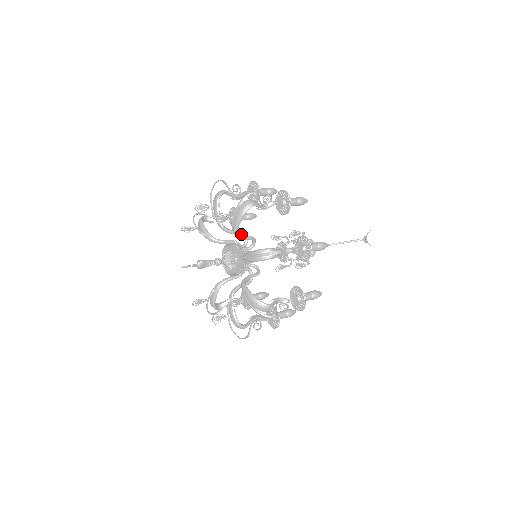
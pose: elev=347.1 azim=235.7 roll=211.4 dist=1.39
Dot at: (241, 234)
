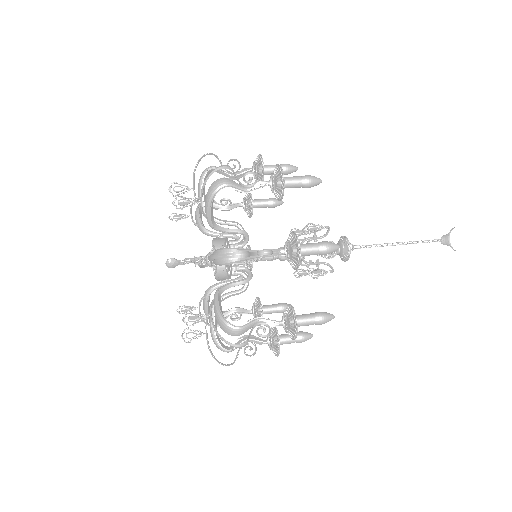
Dot at: (235, 226)
